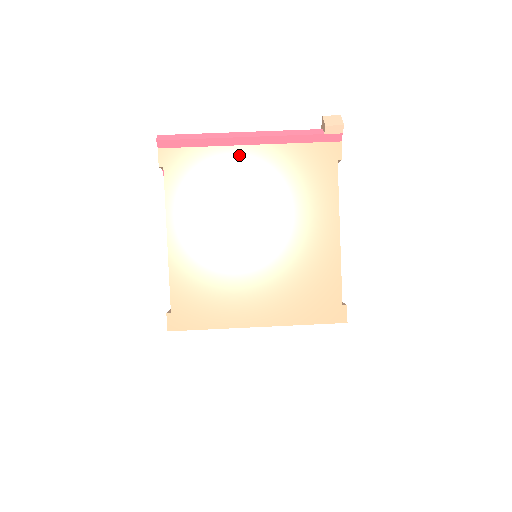
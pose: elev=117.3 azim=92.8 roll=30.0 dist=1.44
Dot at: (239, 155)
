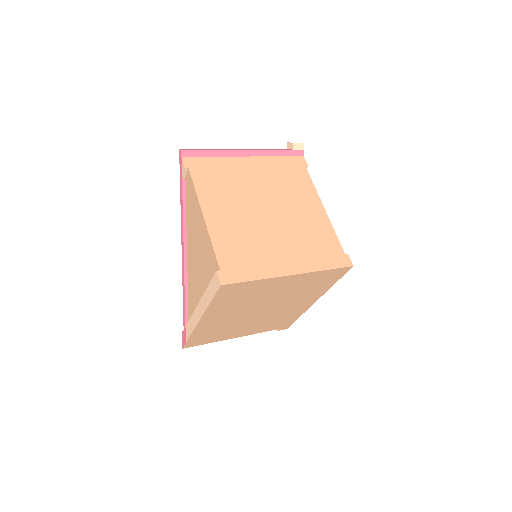
Dot at: (241, 162)
